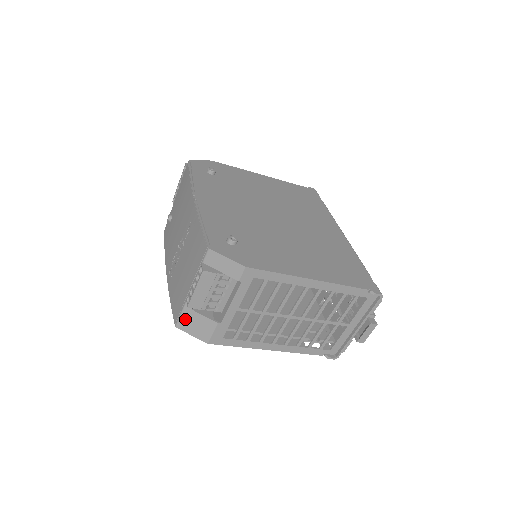
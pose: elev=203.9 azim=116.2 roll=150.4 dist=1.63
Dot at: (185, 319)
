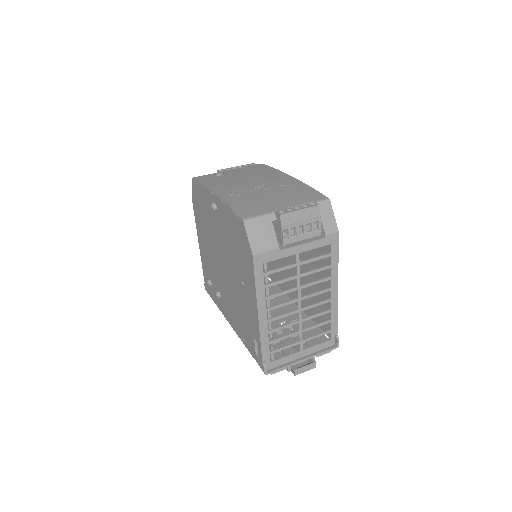
Dot at: (258, 222)
